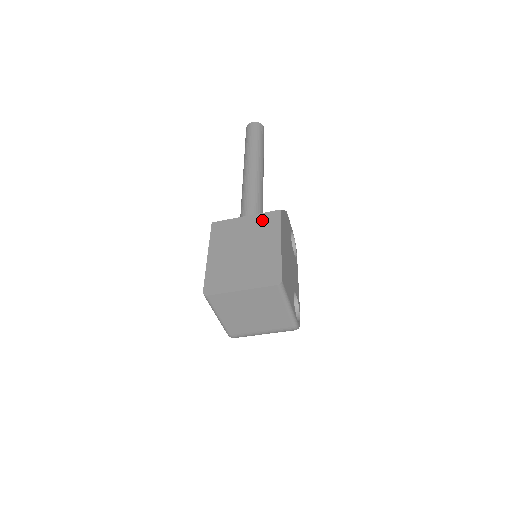
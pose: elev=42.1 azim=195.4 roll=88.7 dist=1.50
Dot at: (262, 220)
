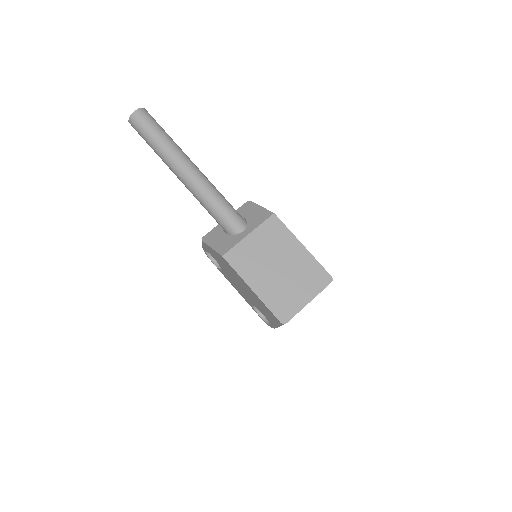
Dot at: (268, 231)
